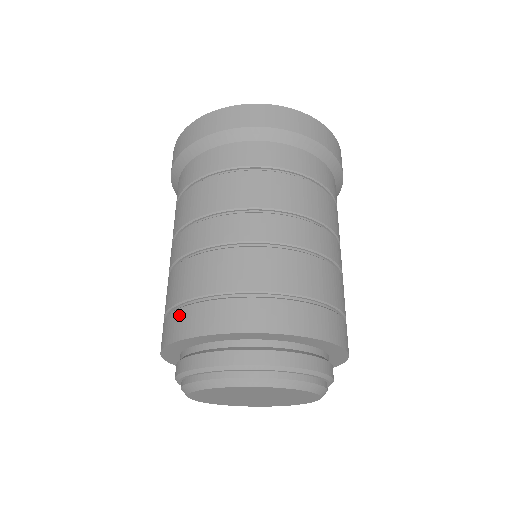
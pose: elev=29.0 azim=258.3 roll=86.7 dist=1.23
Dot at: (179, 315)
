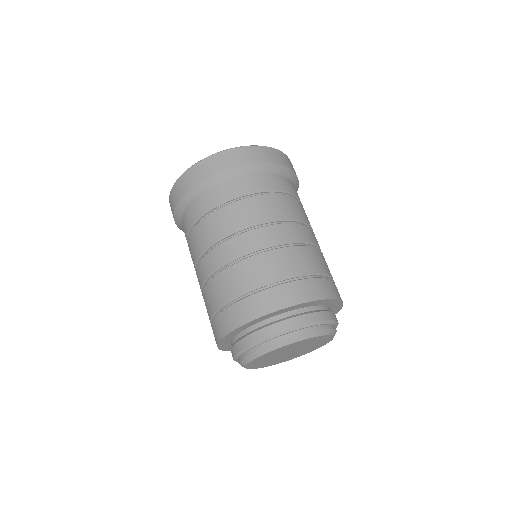
Dot at: occluded
